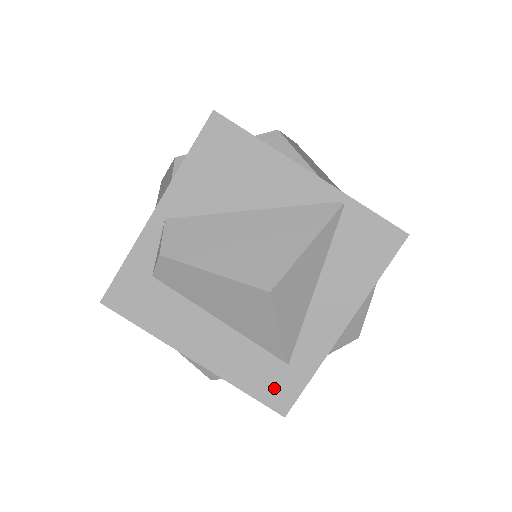
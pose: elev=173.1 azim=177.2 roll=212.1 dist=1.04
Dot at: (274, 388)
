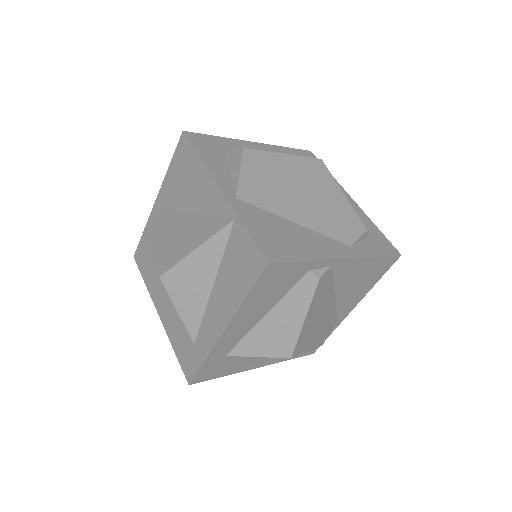
Dot at: (187, 358)
